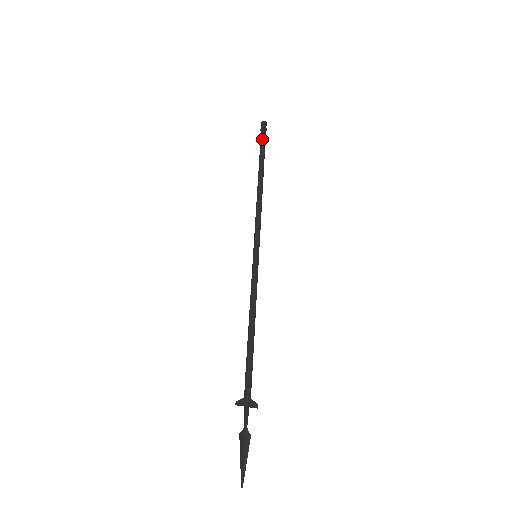
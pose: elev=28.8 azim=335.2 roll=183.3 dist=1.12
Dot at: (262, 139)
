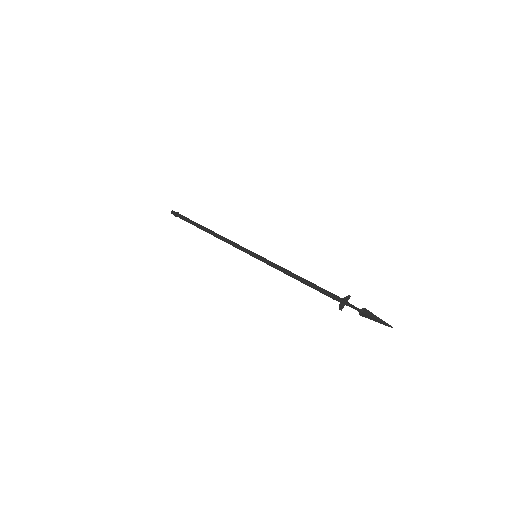
Dot at: (183, 218)
